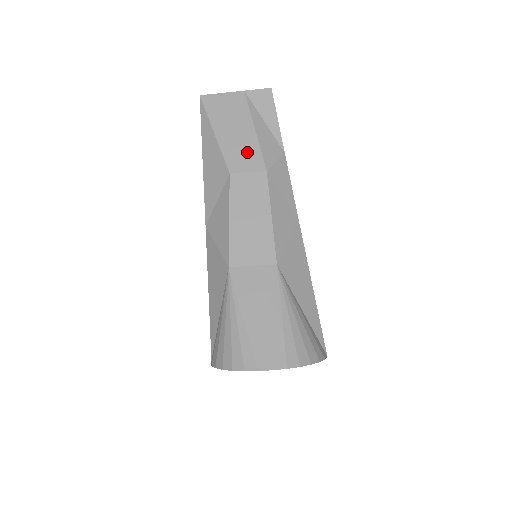
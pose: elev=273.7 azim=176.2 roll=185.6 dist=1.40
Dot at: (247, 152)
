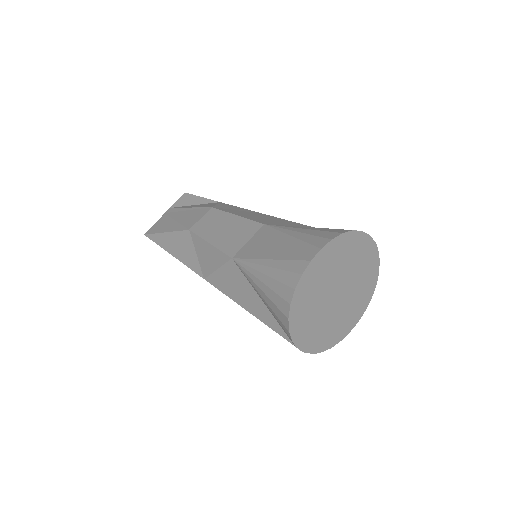
Dot at: (192, 216)
